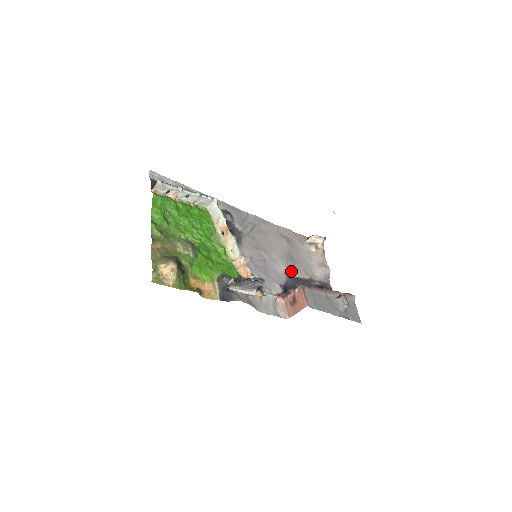
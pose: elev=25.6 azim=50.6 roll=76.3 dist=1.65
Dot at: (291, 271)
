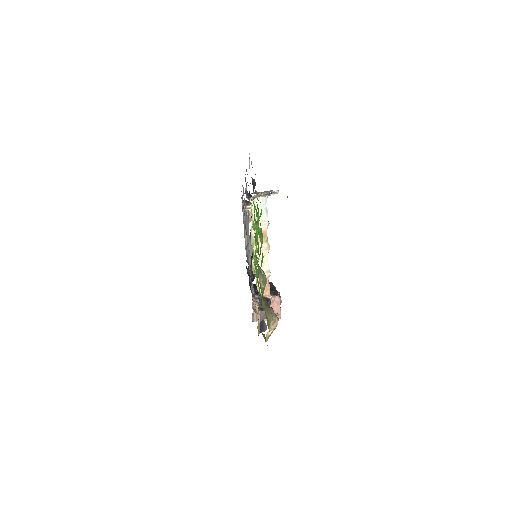
Dot at: occluded
